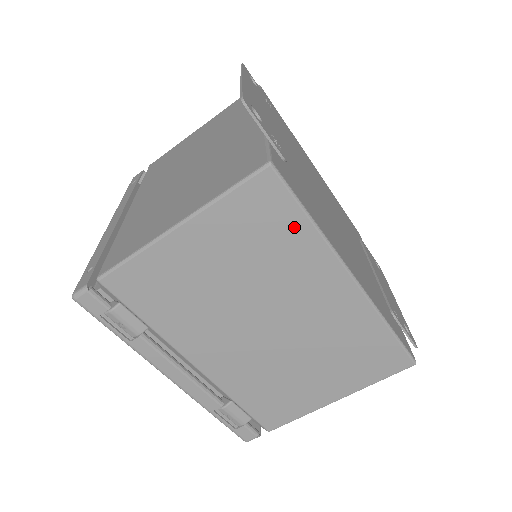
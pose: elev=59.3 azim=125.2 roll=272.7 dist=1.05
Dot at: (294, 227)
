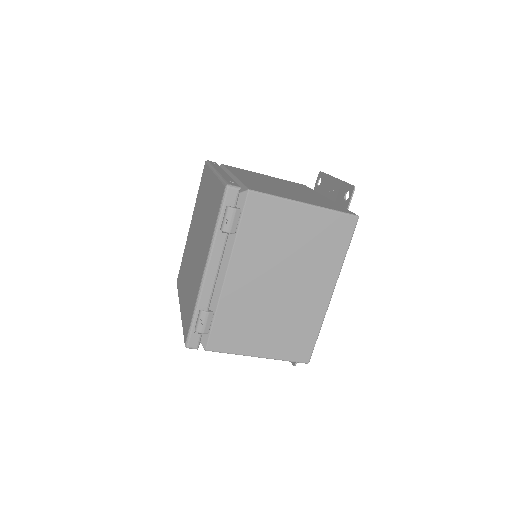
Dot at: (339, 249)
